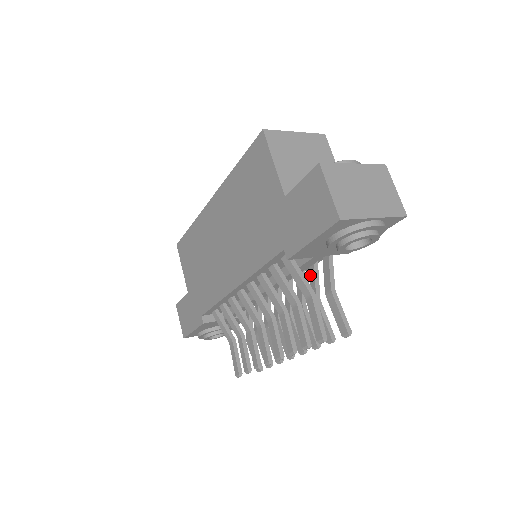
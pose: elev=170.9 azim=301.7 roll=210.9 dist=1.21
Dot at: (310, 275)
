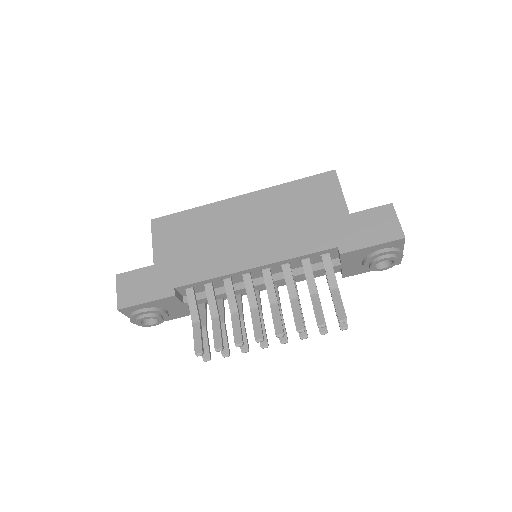
Dot at: occluded
